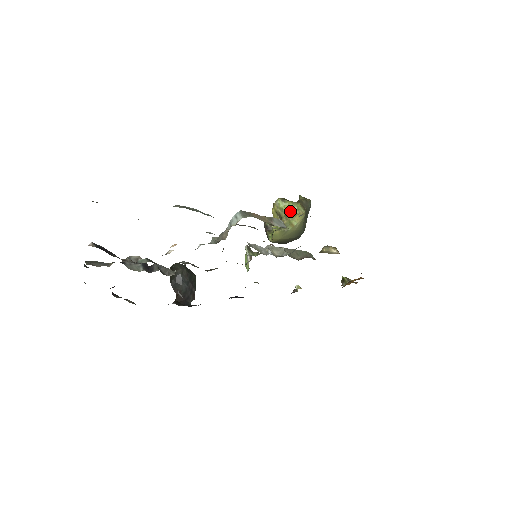
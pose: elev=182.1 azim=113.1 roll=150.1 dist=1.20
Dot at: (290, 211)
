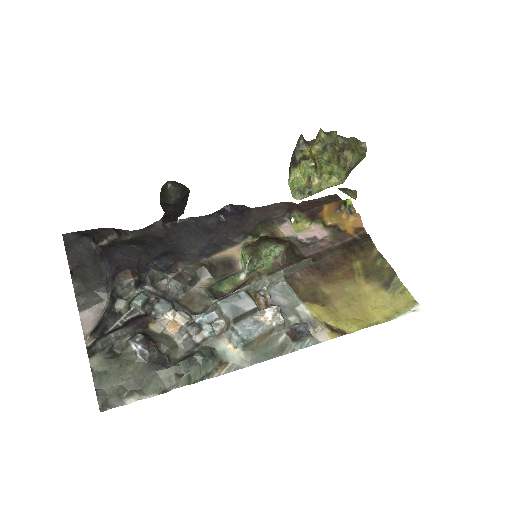
Dot at: (329, 172)
